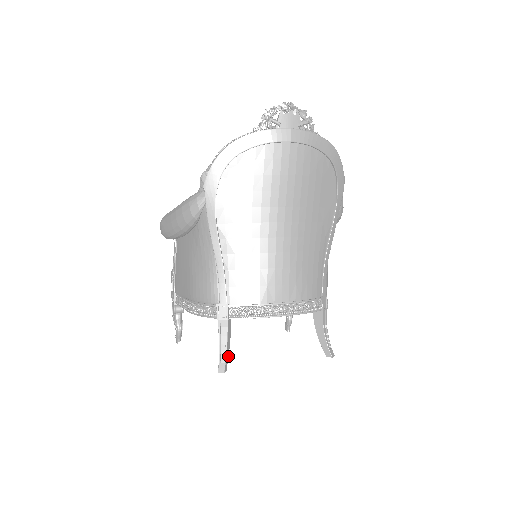
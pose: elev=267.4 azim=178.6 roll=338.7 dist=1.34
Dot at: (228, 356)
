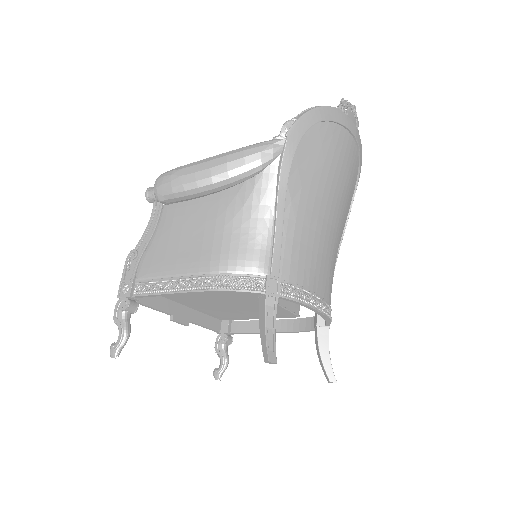
Dot at: (271, 346)
